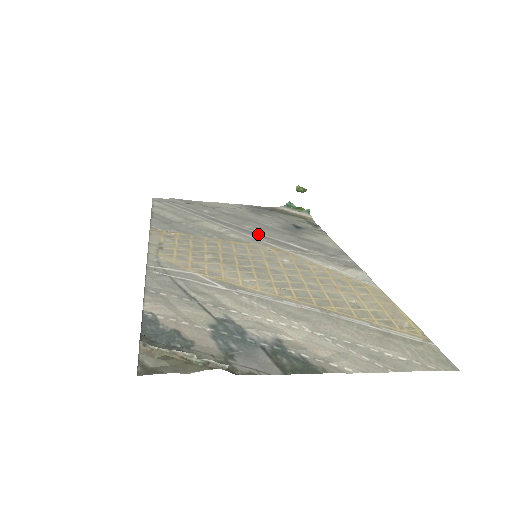
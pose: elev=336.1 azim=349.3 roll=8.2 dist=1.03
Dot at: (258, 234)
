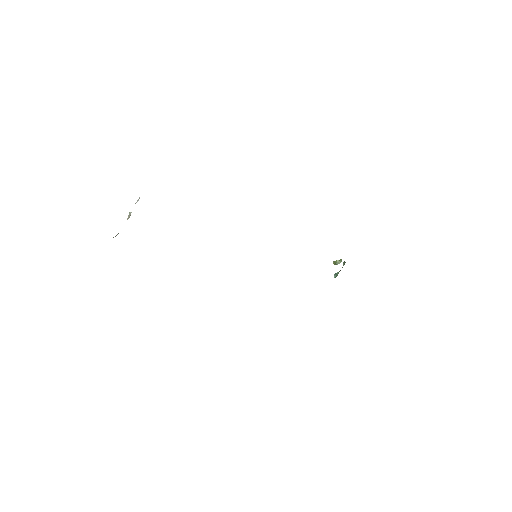
Dot at: occluded
